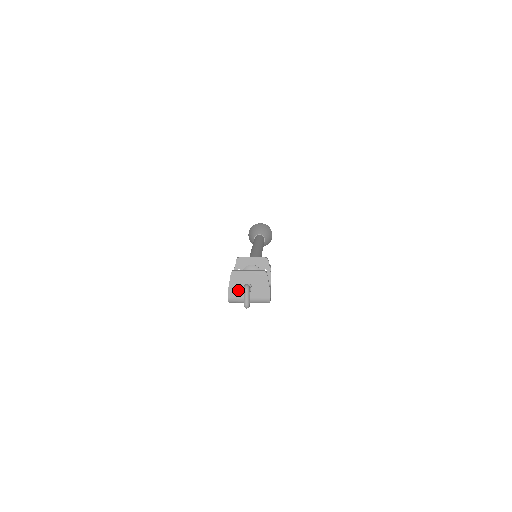
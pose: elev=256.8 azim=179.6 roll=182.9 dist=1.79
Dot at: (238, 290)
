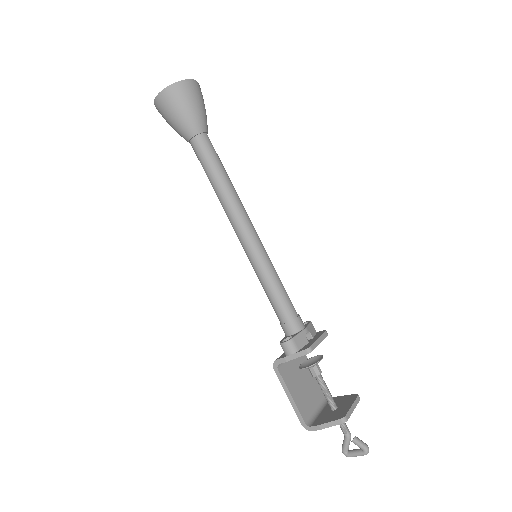
Dot at: occluded
